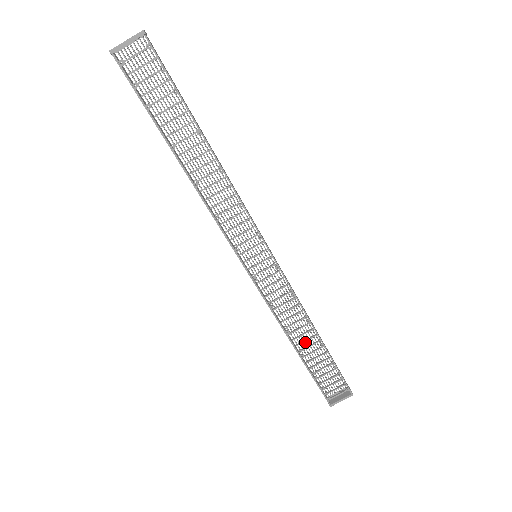
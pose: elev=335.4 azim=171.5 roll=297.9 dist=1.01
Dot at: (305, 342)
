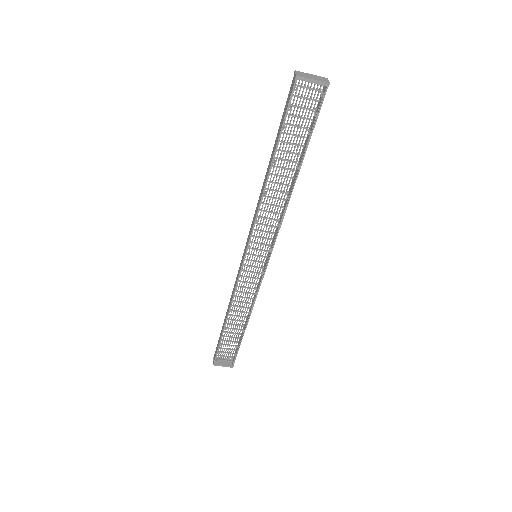
Dot at: (234, 320)
